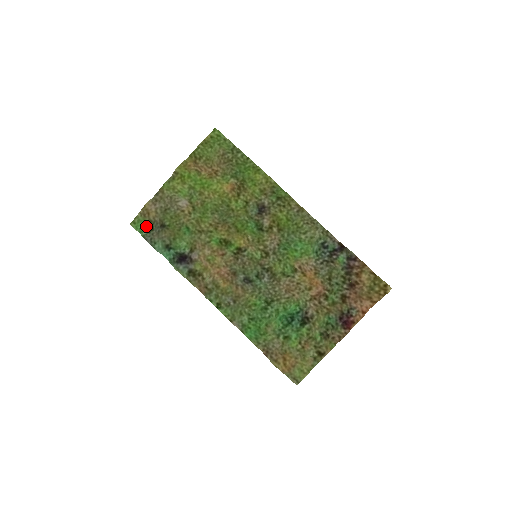
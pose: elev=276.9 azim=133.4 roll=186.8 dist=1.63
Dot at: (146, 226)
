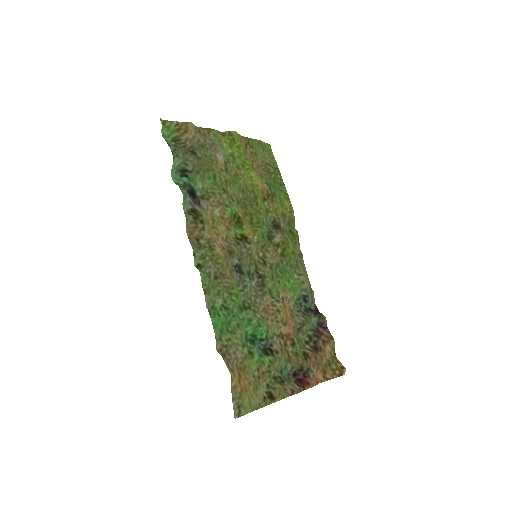
Dot at: (168, 138)
